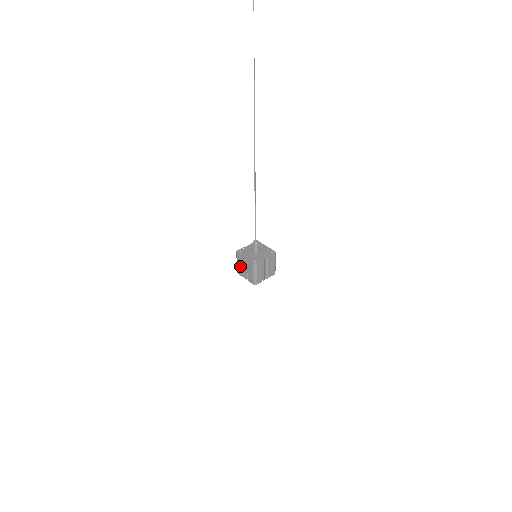
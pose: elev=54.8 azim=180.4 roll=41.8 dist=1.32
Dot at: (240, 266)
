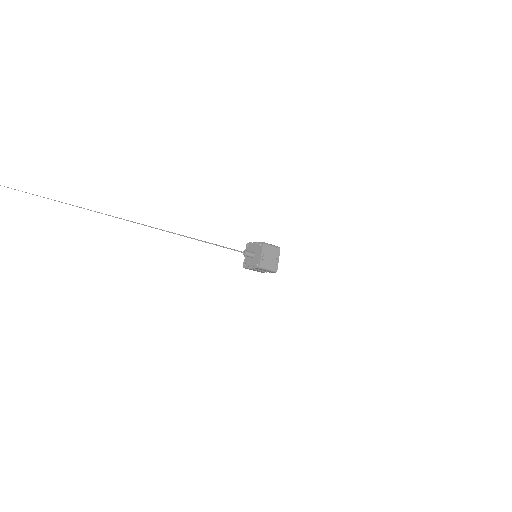
Dot at: occluded
